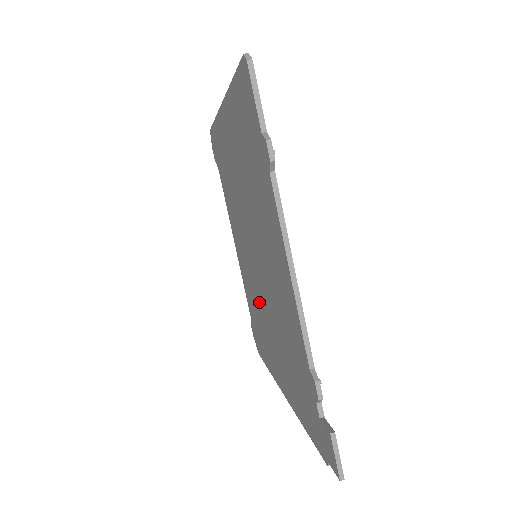
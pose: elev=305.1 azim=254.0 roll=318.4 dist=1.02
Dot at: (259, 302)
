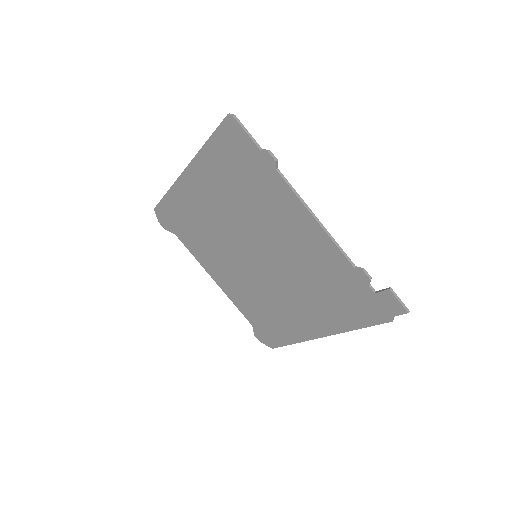
Dot at: (269, 291)
